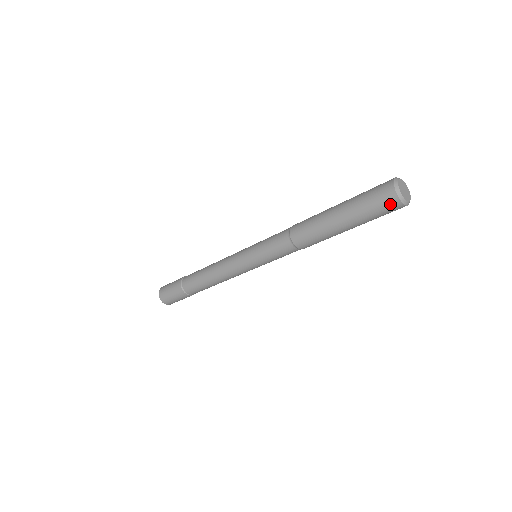
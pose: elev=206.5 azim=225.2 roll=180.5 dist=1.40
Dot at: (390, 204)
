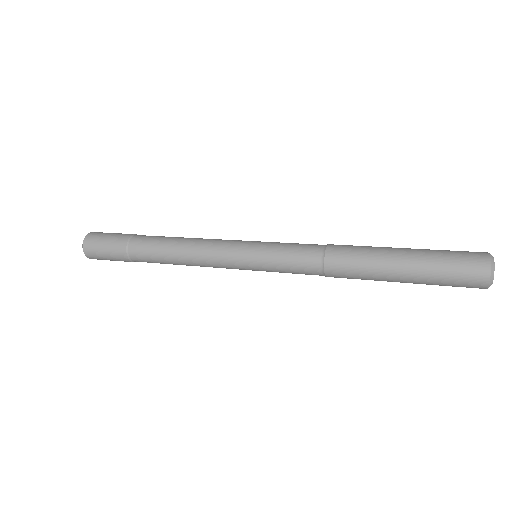
Dot at: occluded
